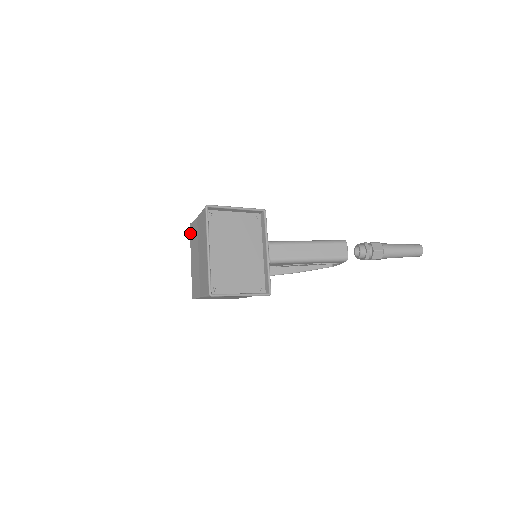
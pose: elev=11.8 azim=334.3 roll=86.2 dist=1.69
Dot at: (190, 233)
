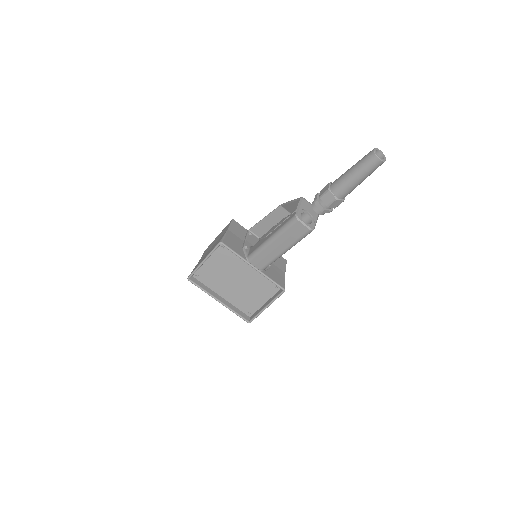
Dot at: occluded
